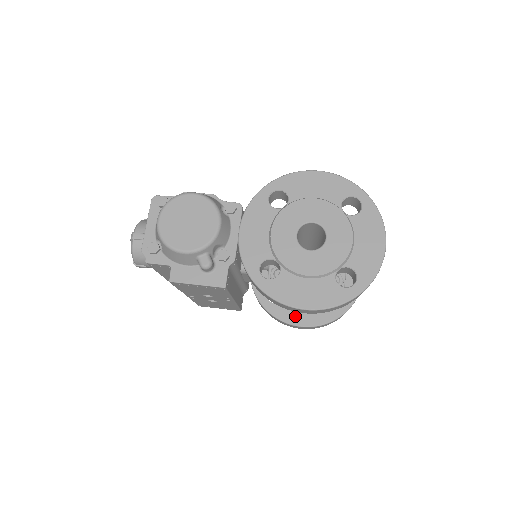
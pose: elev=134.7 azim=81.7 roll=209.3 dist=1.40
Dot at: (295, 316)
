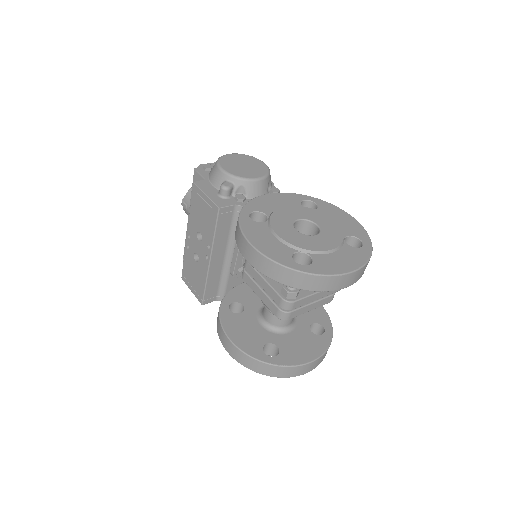
Dot at: (234, 330)
